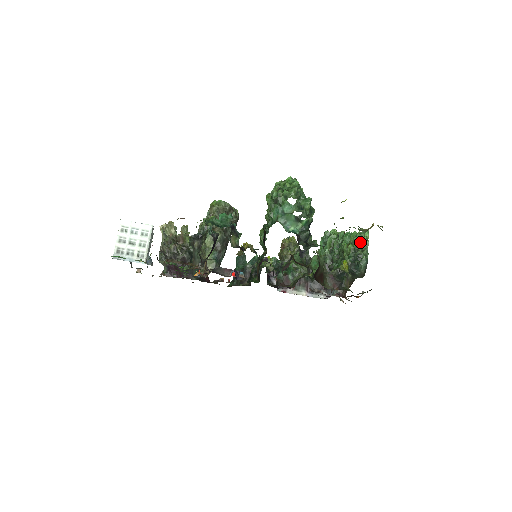
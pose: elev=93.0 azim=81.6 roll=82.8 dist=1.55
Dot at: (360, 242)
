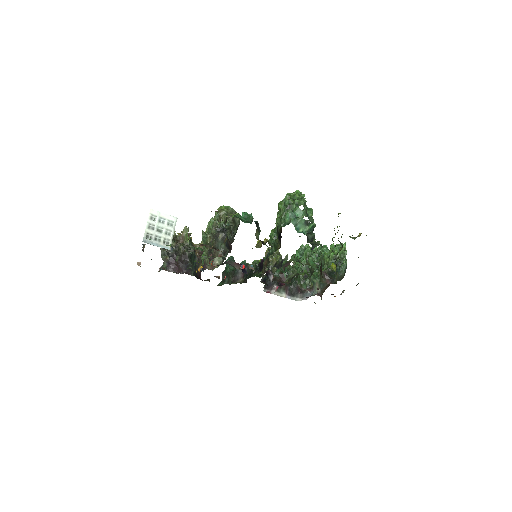
Dot at: (340, 251)
